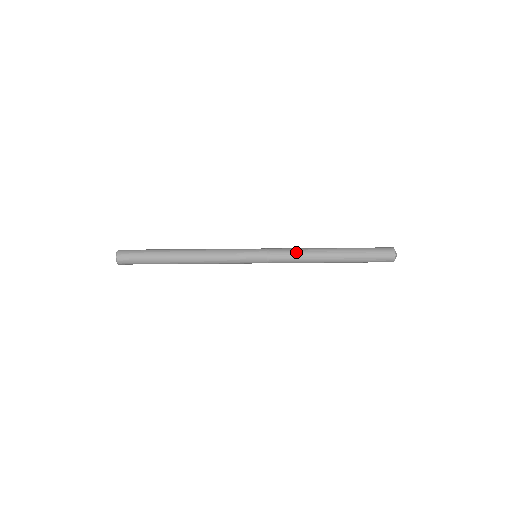
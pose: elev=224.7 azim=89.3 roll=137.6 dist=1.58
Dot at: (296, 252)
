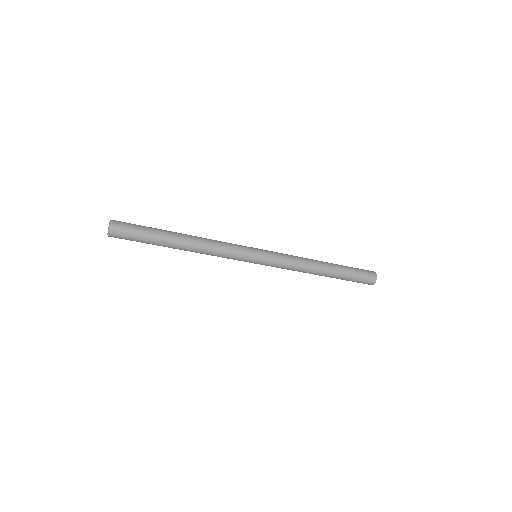
Dot at: (296, 258)
